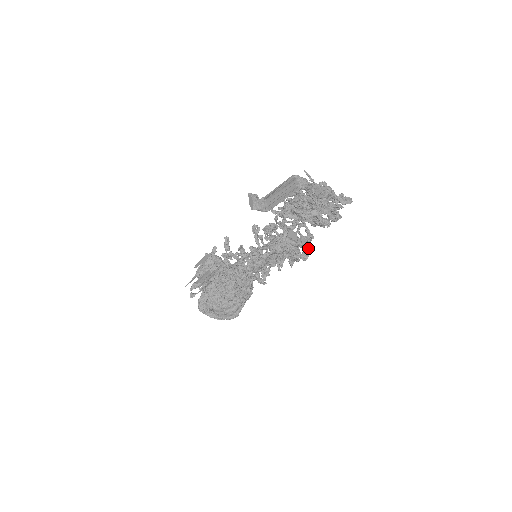
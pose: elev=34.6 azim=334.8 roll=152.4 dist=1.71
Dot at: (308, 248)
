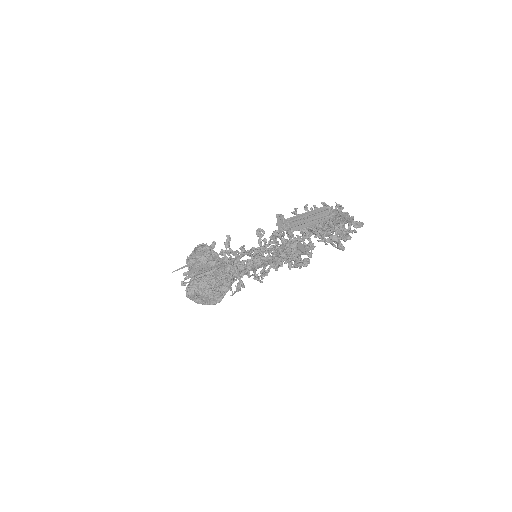
Dot at: (311, 257)
